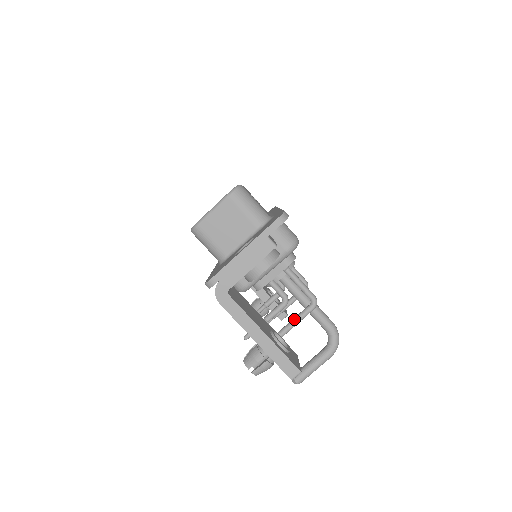
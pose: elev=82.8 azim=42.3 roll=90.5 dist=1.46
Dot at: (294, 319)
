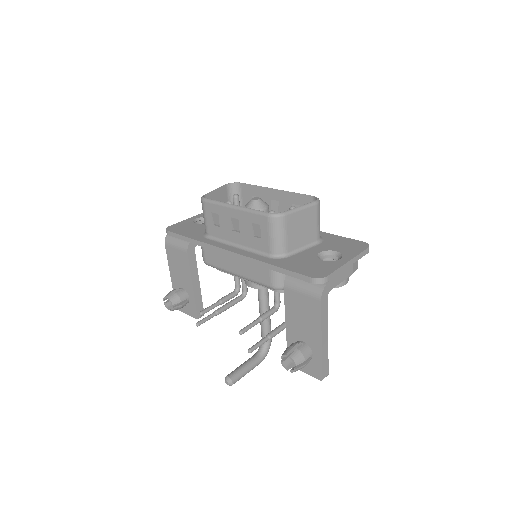
Dot at: (283, 325)
